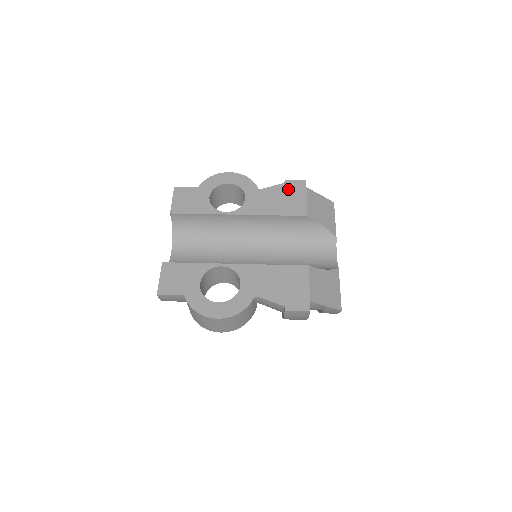
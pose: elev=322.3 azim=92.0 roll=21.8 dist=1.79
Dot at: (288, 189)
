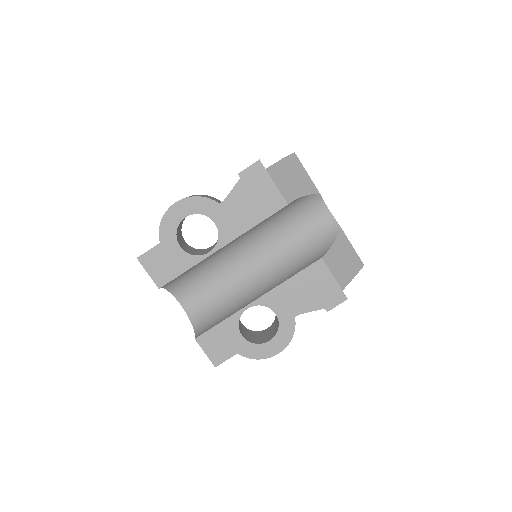
Dot at: (249, 184)
